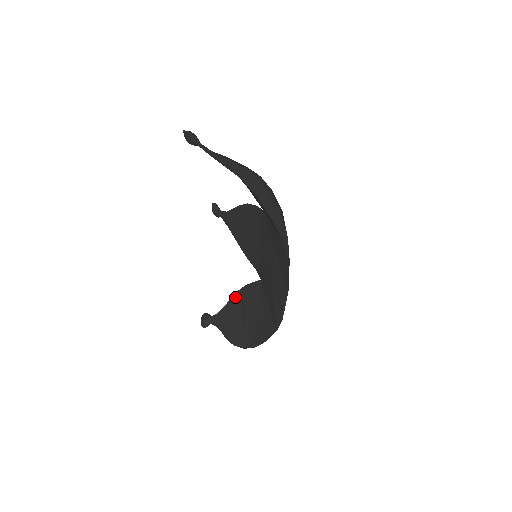
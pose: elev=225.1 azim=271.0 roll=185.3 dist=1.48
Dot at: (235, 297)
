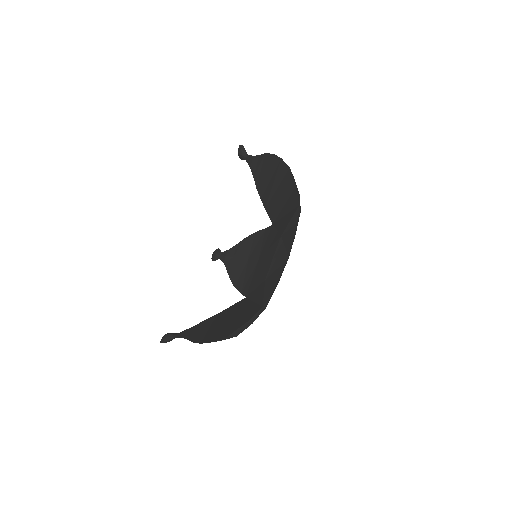
Dot at: (210, 318)
